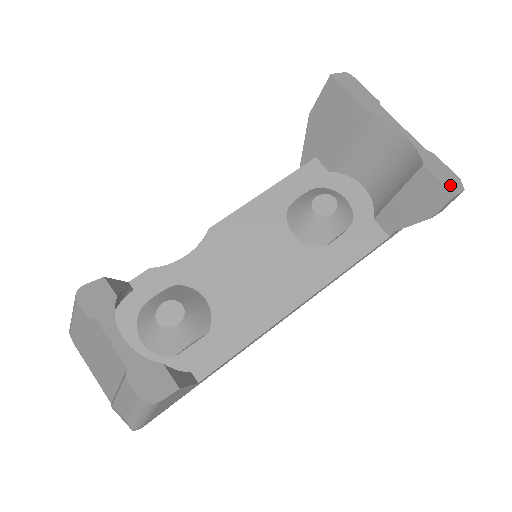
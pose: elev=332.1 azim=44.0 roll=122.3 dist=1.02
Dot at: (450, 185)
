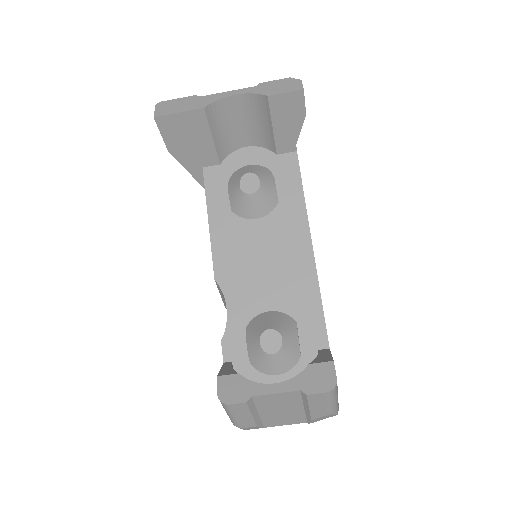
Dot at: (293, 88)
